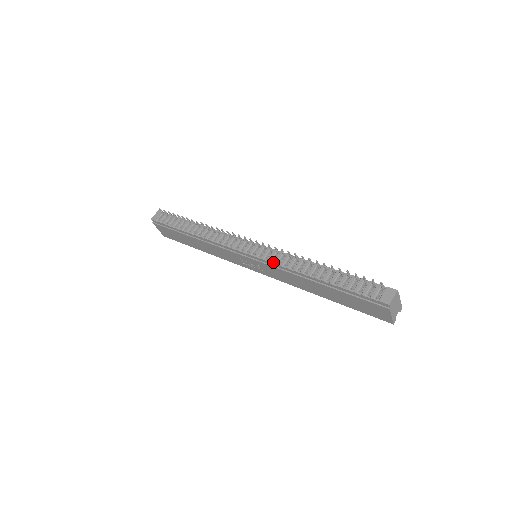
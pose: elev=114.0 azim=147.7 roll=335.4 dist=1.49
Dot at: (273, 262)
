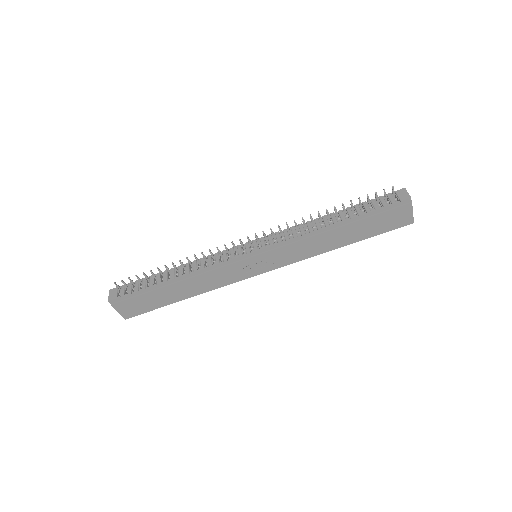
Dot at: (285, 240)
